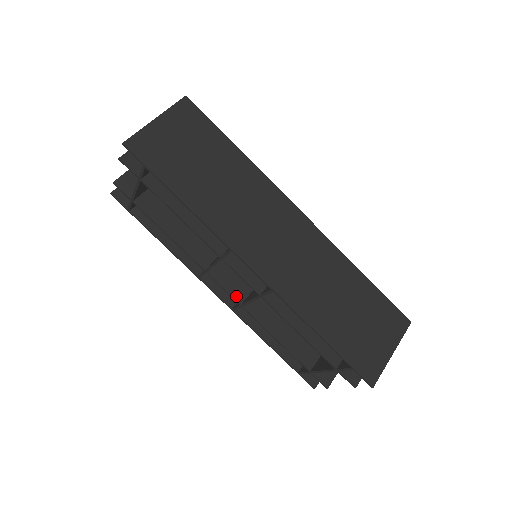
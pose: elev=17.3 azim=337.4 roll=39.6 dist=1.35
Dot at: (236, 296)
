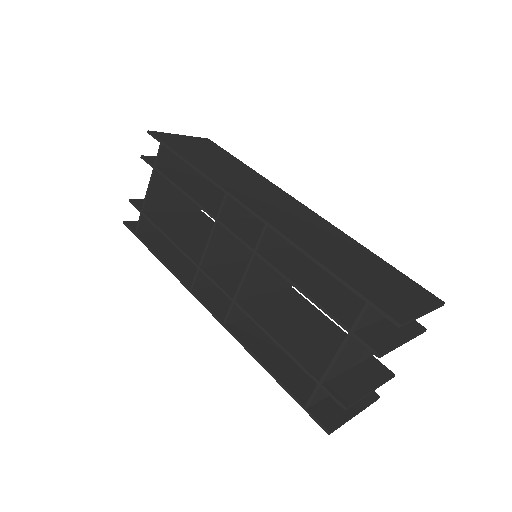
Dot at: (229, 292)
